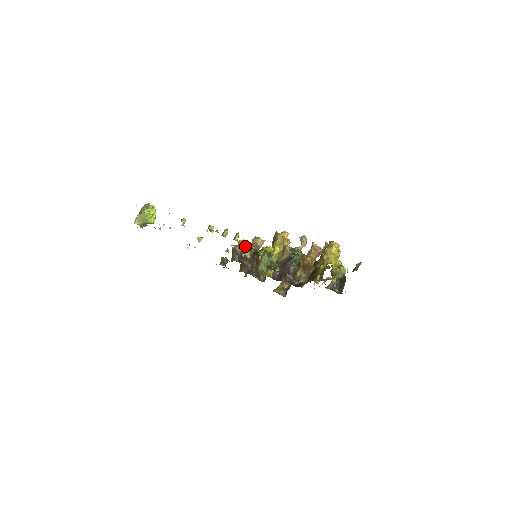
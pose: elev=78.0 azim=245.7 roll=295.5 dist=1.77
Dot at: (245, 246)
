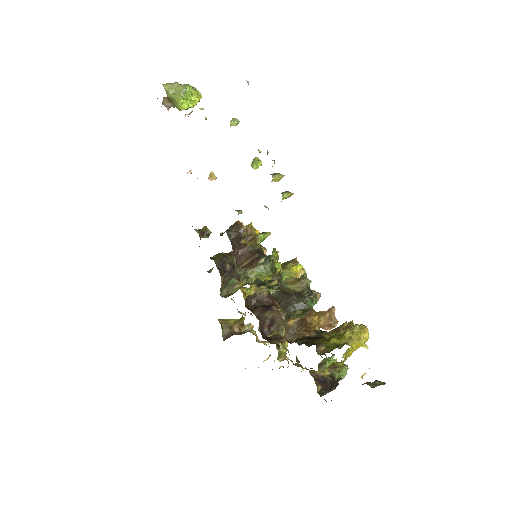
Dot at: (254, 234)
